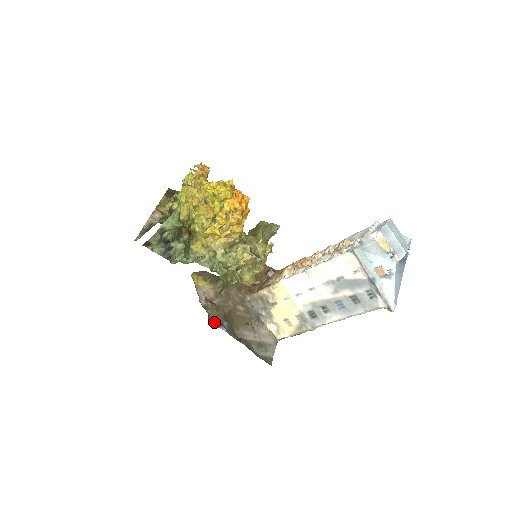
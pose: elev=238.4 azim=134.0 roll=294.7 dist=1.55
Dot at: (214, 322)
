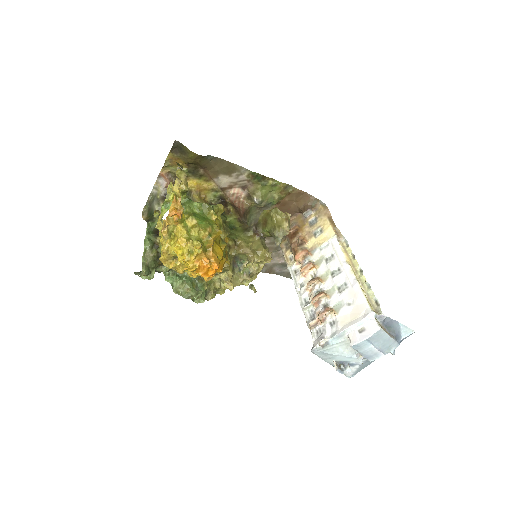
Dot at: occluded
